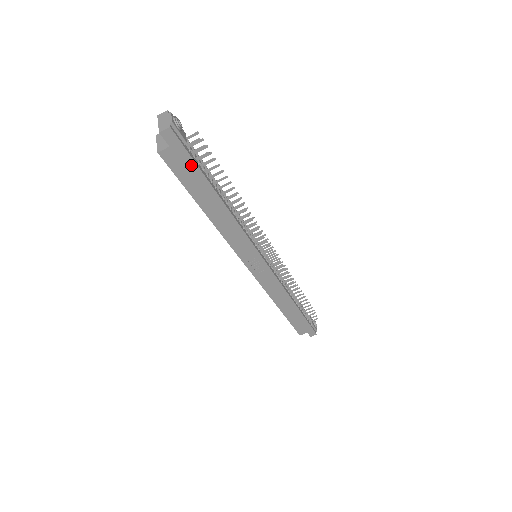
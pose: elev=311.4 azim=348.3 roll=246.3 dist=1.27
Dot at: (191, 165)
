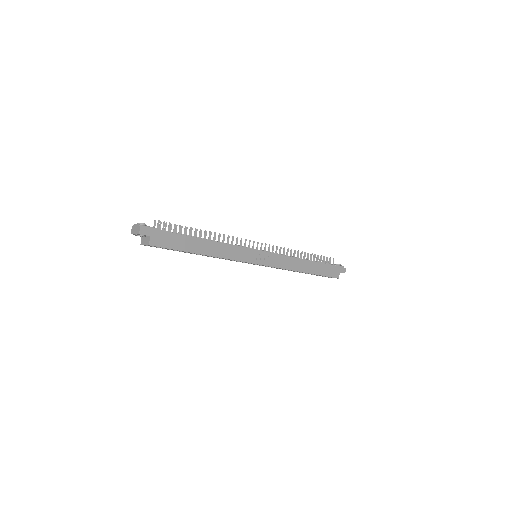
Dot at: (169, 236)
